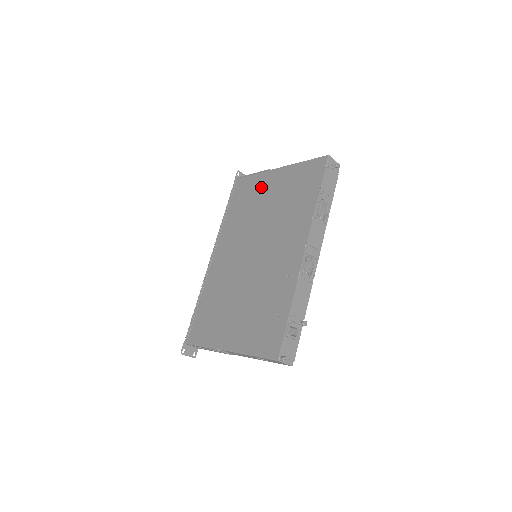
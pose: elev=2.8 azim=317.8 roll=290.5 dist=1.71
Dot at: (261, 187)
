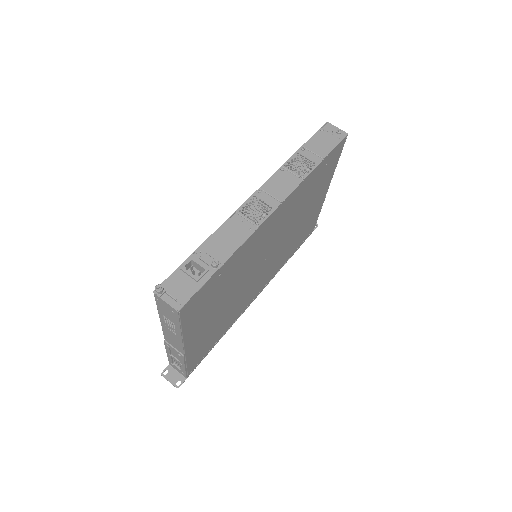
Dot at: occluded
